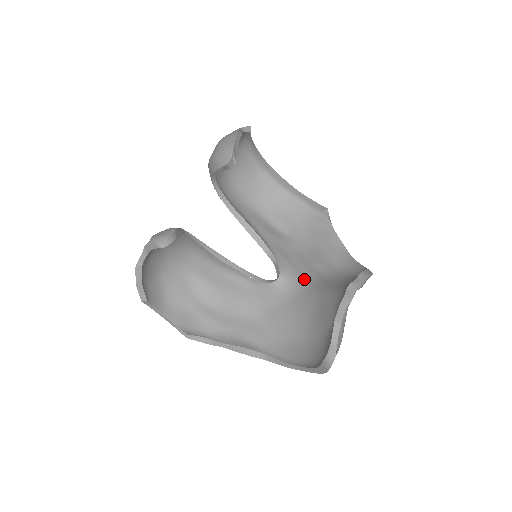
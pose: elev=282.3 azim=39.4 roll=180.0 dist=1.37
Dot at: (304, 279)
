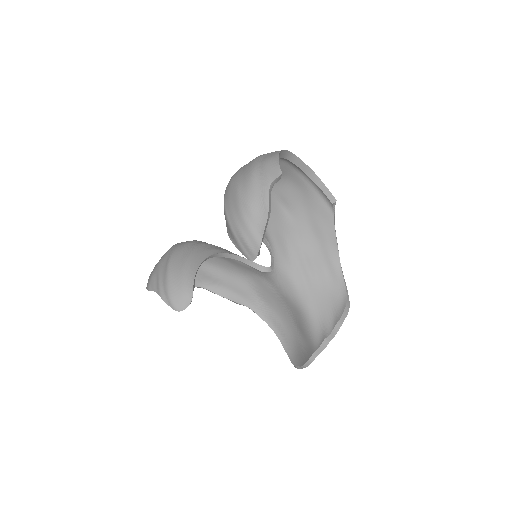
Dot at: (293, 278)
